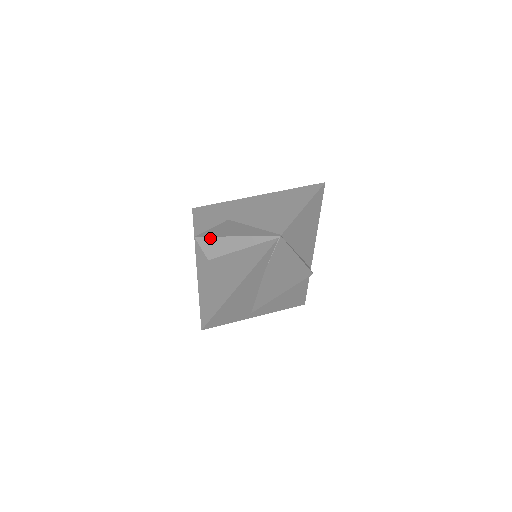
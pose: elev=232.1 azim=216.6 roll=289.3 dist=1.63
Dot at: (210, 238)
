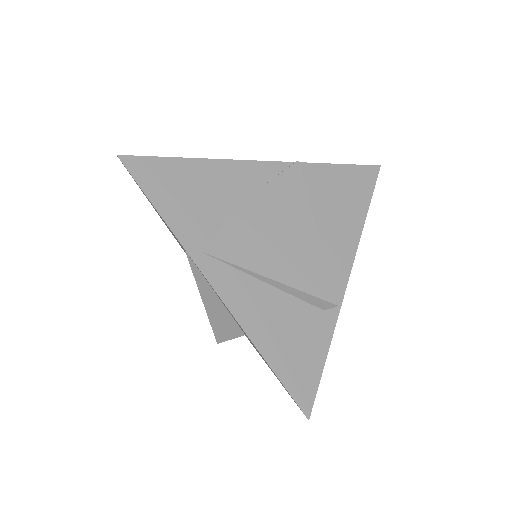
Dot at: occluded
